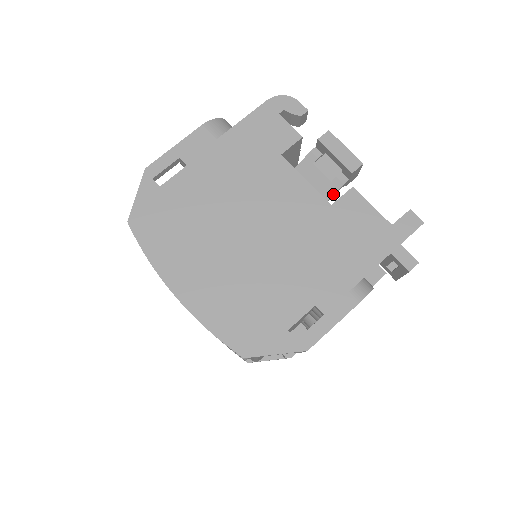
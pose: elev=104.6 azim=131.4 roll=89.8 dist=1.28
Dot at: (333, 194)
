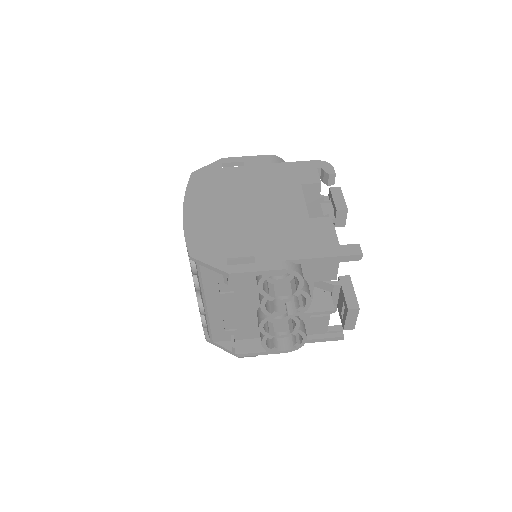
Dot at: occluded
